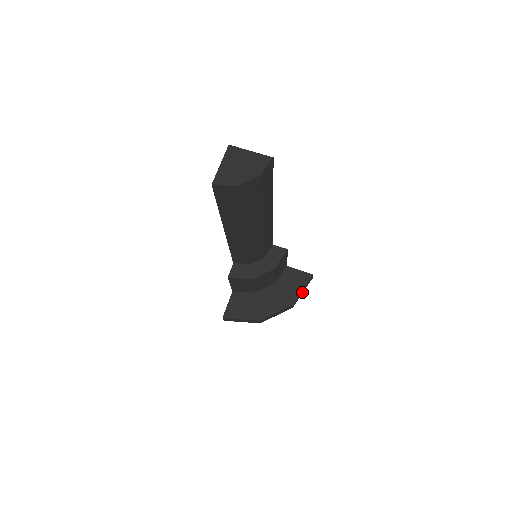
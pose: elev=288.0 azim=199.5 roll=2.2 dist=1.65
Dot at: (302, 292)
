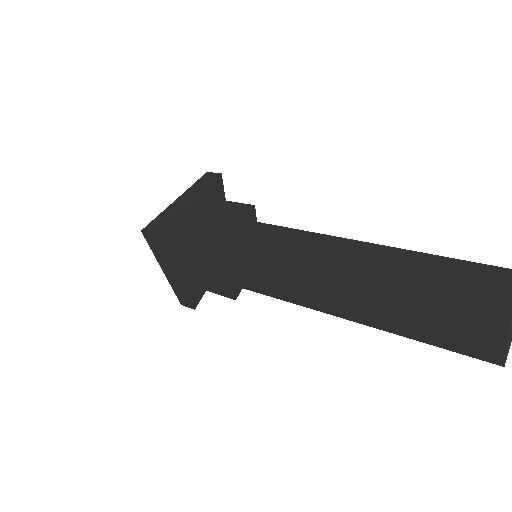
Dot at: occluded
